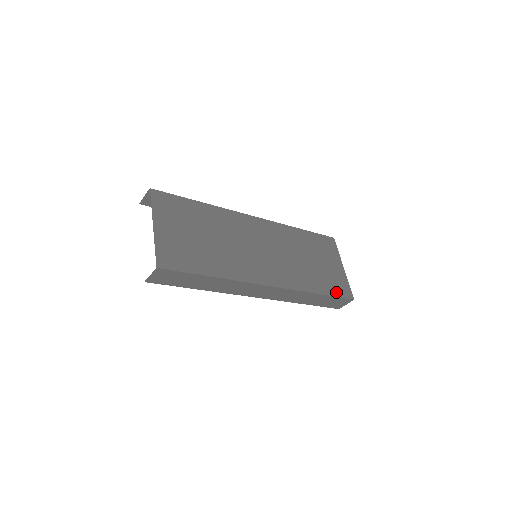
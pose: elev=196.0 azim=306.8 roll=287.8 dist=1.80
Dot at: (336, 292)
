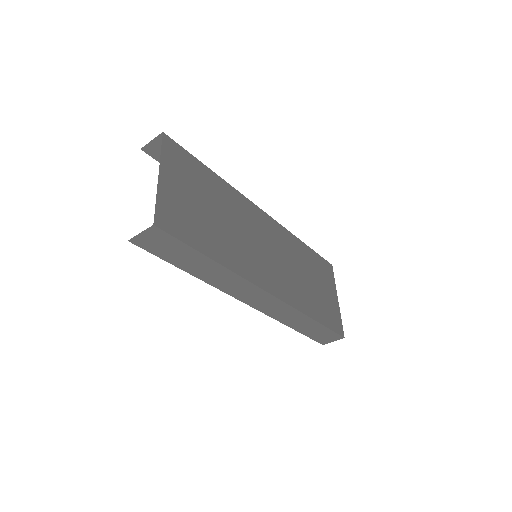
Dot at: (330, 323)
